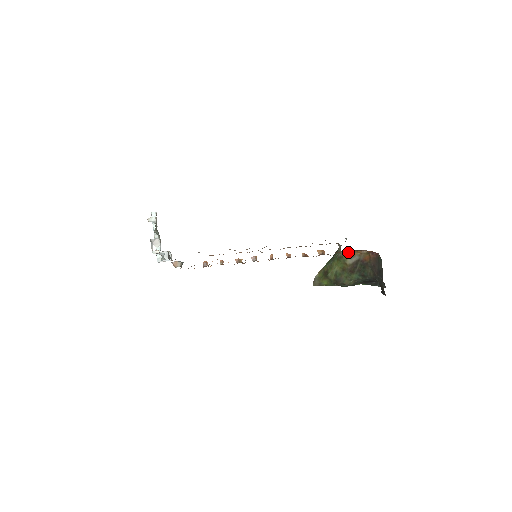
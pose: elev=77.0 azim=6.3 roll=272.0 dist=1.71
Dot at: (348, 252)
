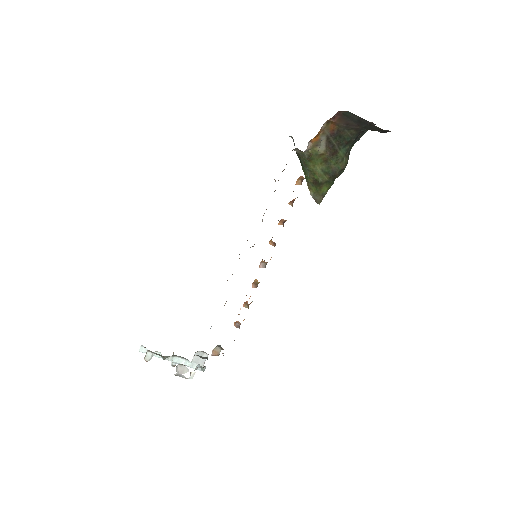
Dot at: (310, 145)
